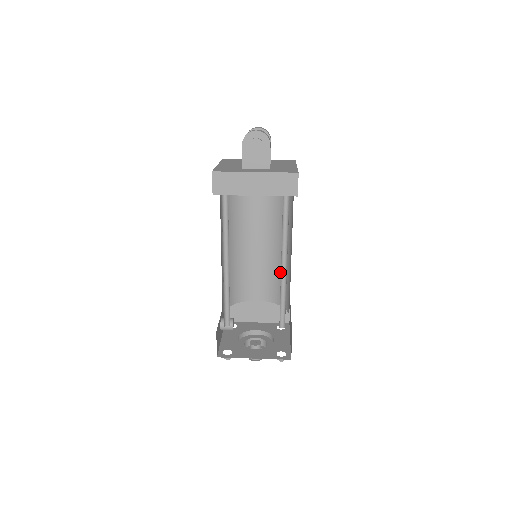
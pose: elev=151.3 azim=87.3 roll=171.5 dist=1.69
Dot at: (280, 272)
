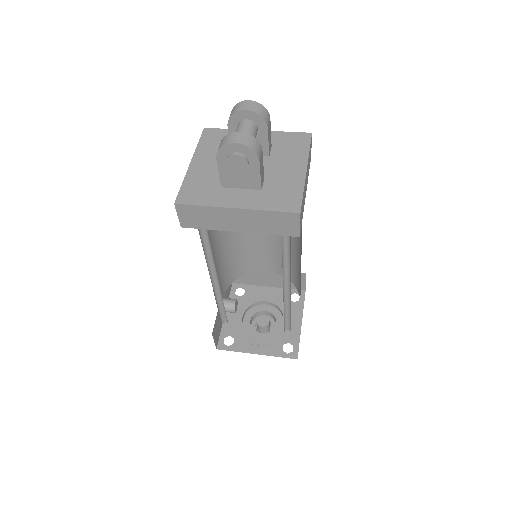
Dot at: (291, 256)
